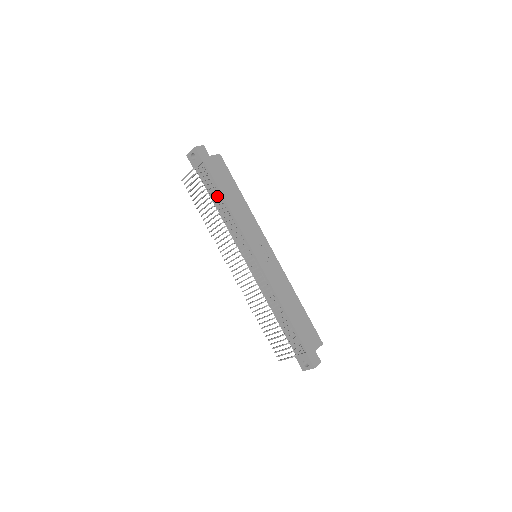
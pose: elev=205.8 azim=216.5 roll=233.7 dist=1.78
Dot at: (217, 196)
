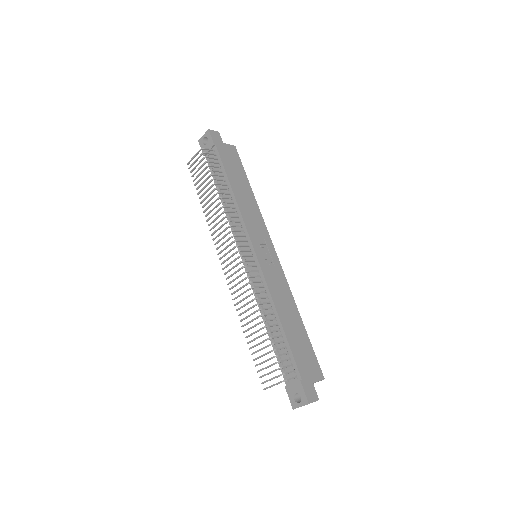
Dot at: (223, 183)
